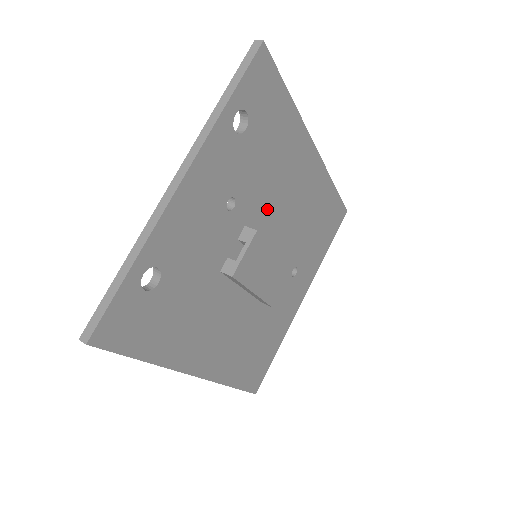
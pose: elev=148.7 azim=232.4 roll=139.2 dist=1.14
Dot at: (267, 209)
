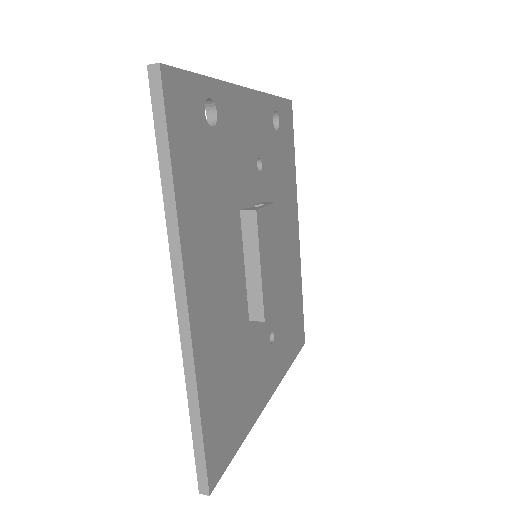
Dot at: occluded
